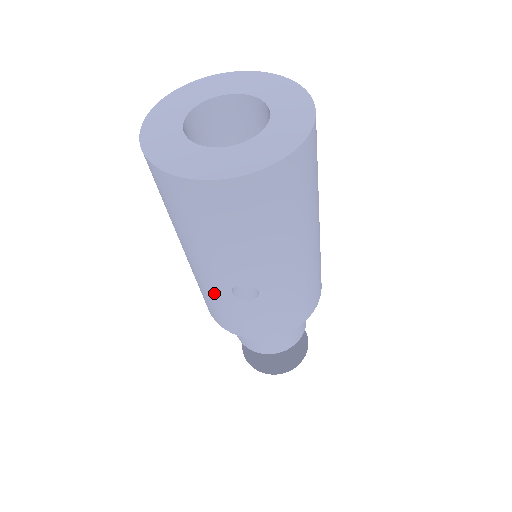
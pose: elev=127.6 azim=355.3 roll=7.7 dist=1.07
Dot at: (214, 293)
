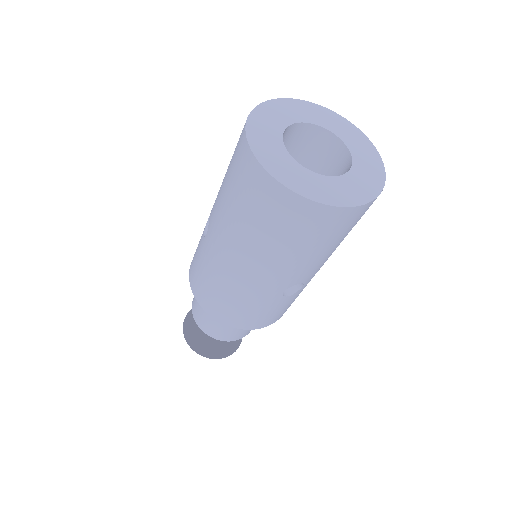
Dot at: (260, 297)
